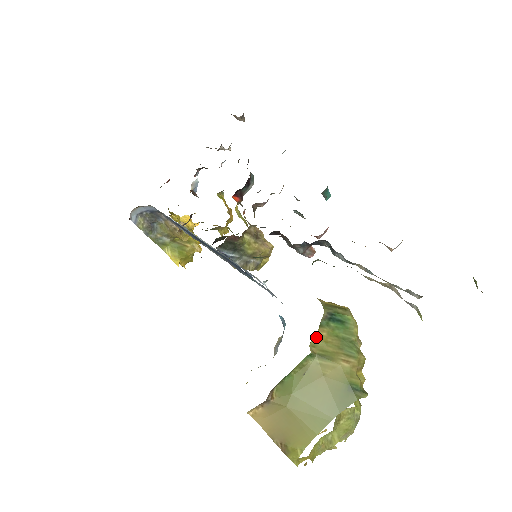
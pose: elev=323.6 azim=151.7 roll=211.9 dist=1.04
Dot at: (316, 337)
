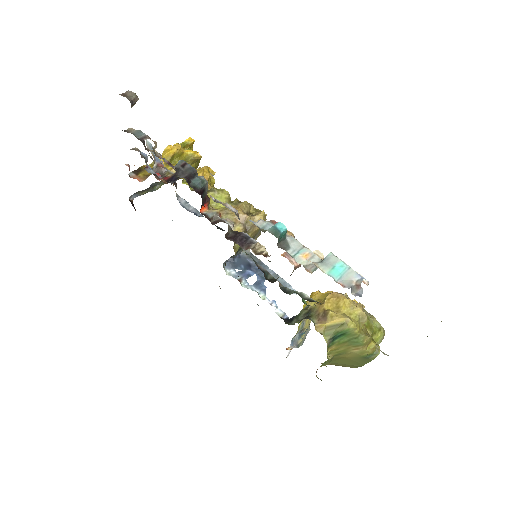
Dot at: (329, 351)
